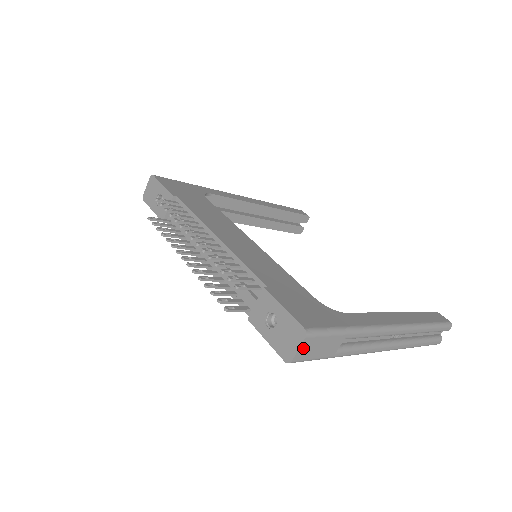
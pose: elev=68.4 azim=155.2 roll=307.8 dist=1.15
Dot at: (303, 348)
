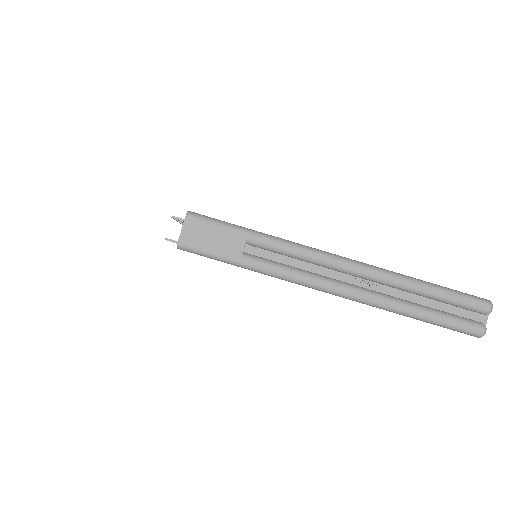
Dot at: (188, 230)
